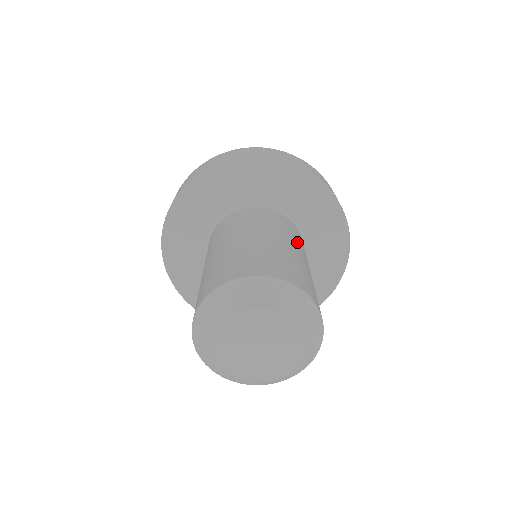
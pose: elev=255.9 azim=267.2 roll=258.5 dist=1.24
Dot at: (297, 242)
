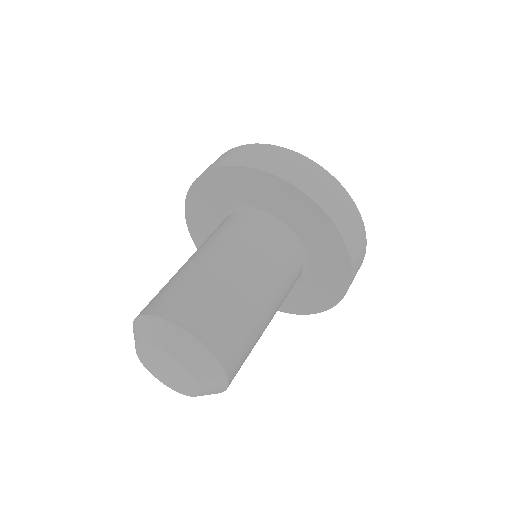
Dot at: (281, 302)
